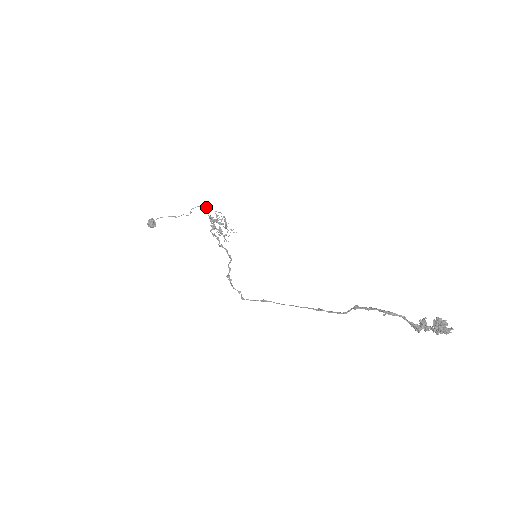
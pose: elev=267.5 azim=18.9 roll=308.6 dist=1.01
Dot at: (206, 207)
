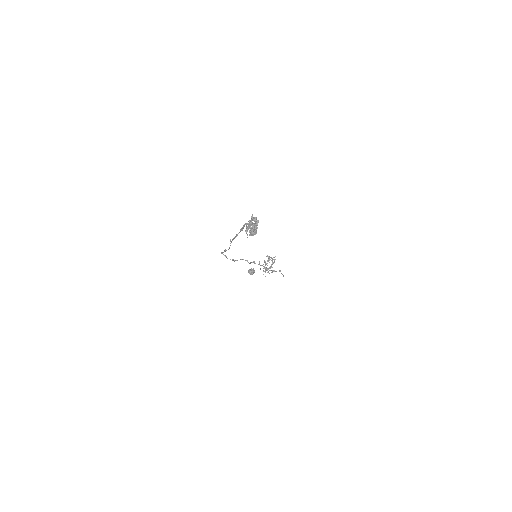
Dot at: occluded
